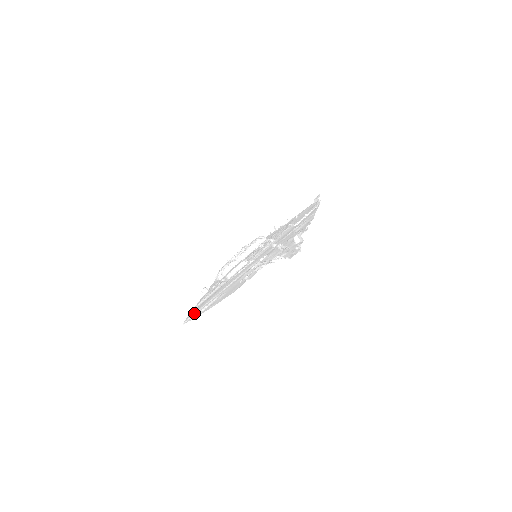
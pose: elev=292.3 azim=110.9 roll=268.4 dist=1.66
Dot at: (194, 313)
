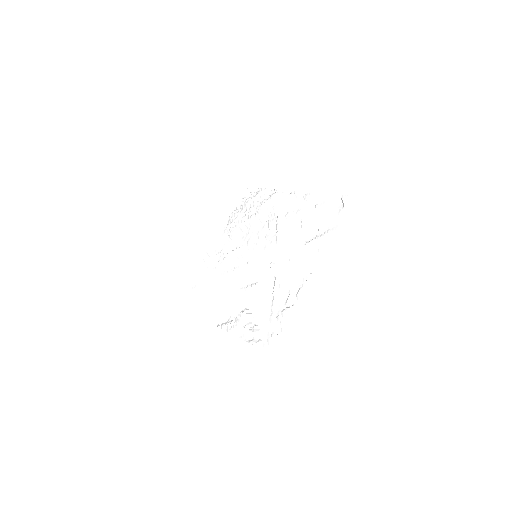
Dot at: (189, 299)
